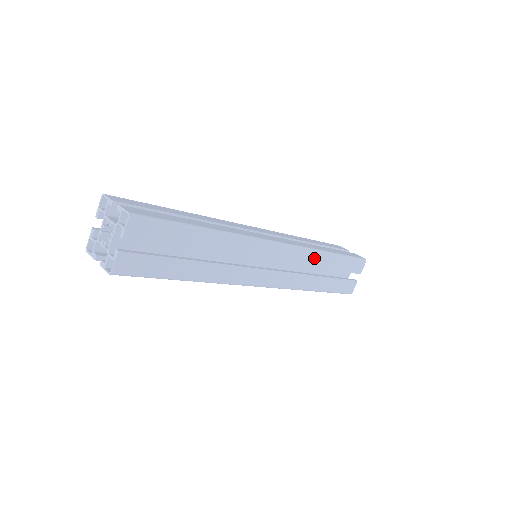
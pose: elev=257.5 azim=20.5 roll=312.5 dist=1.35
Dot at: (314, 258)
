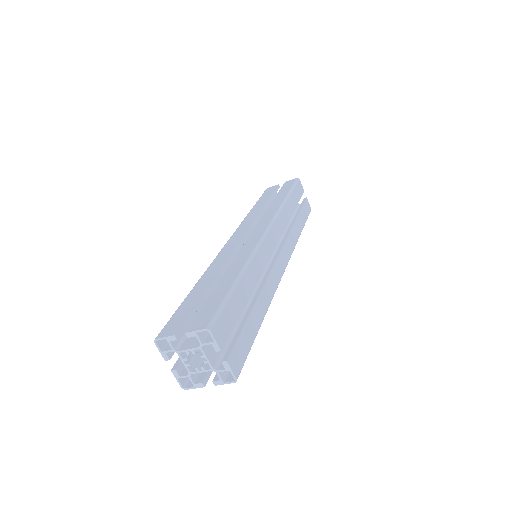
Dot at: occluded
